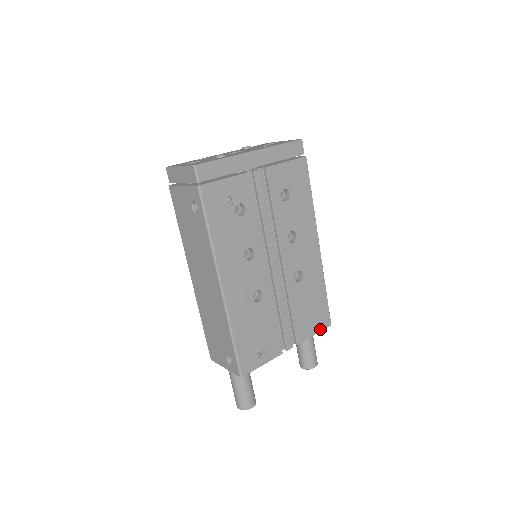
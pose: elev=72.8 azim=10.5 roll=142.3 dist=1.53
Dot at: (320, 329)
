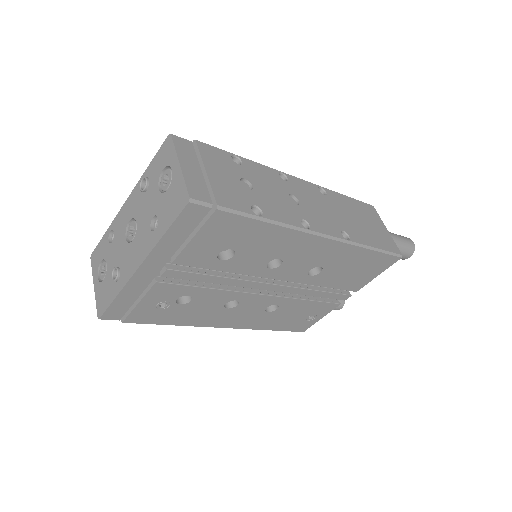
Dot at: (384, 269)
